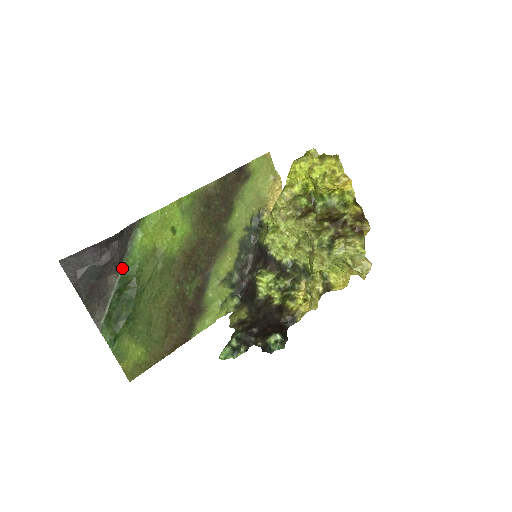
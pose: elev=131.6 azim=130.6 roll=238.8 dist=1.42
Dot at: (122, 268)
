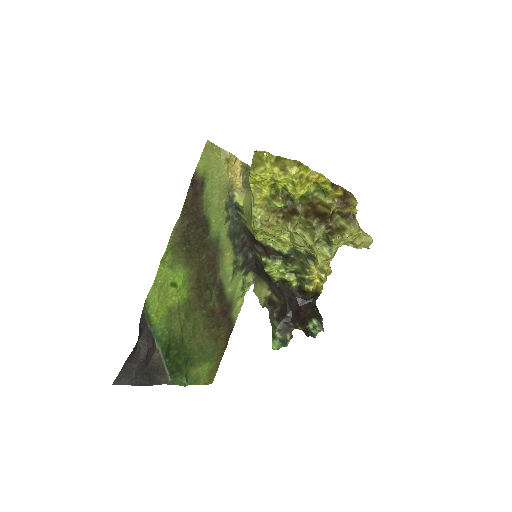
Dot at: (157, 343)
